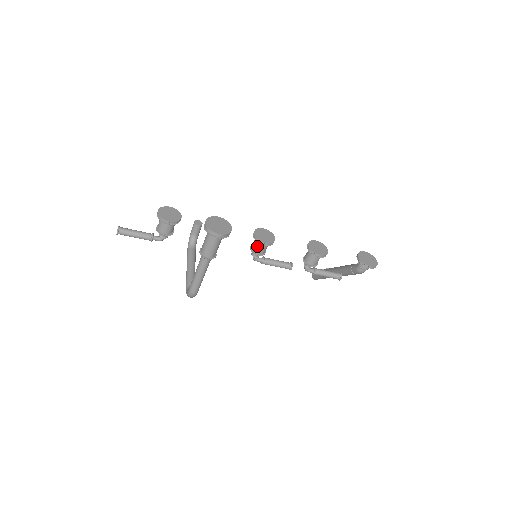
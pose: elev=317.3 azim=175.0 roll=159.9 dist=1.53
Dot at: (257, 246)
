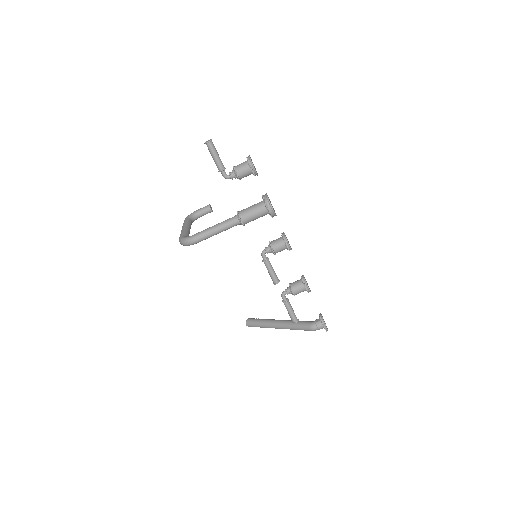
Dot at: (279, 243)
